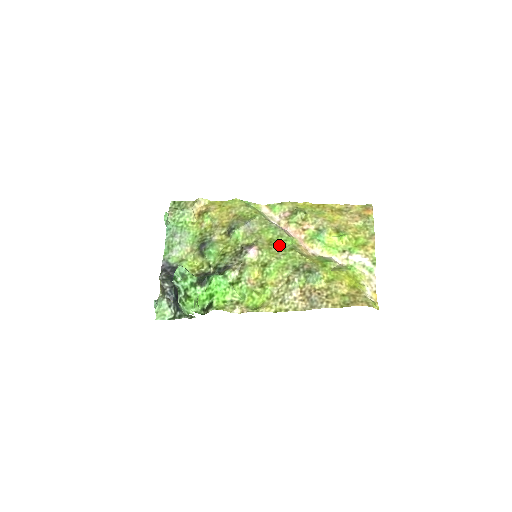
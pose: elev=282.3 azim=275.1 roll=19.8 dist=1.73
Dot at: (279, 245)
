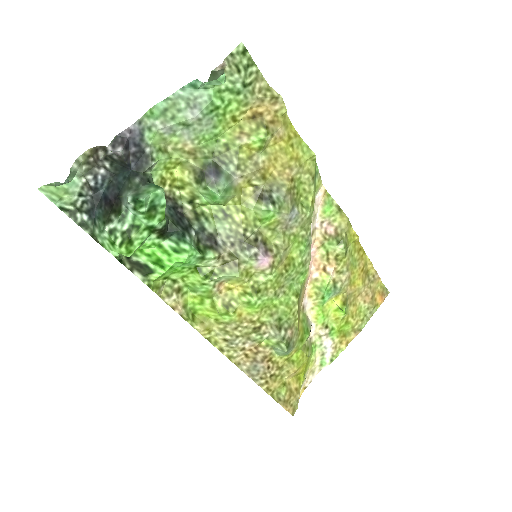
Dot at: (292, 277)
